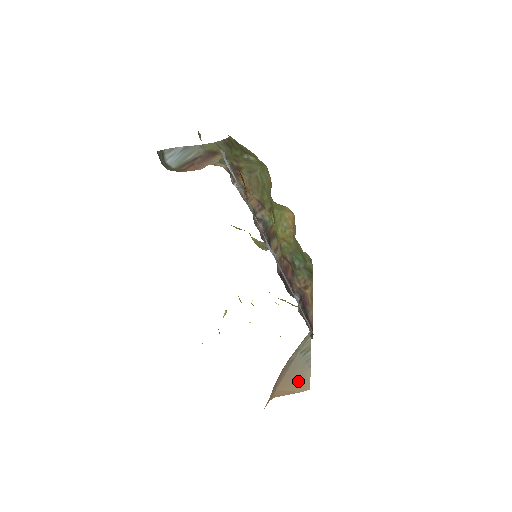
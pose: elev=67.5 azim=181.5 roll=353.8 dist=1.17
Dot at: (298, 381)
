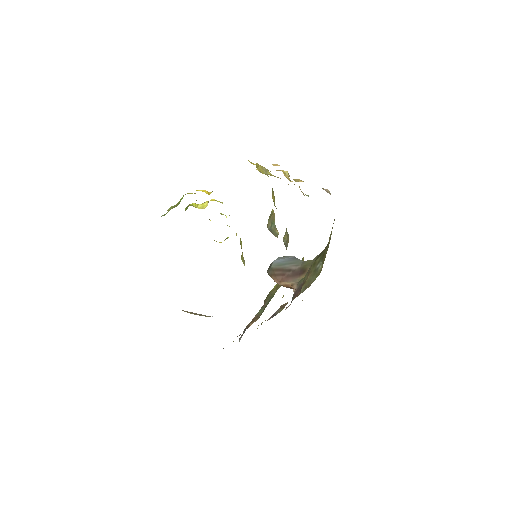
Dot at: occluded
